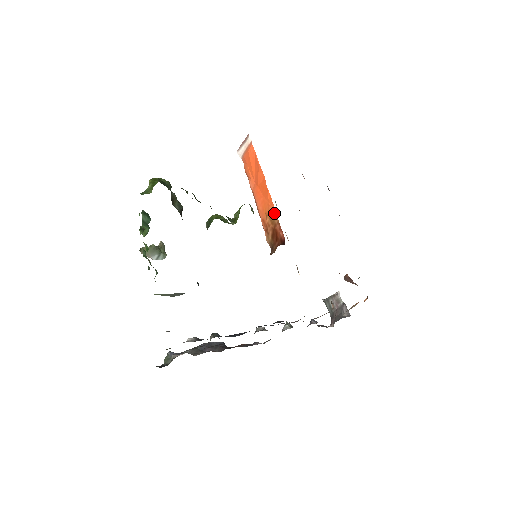
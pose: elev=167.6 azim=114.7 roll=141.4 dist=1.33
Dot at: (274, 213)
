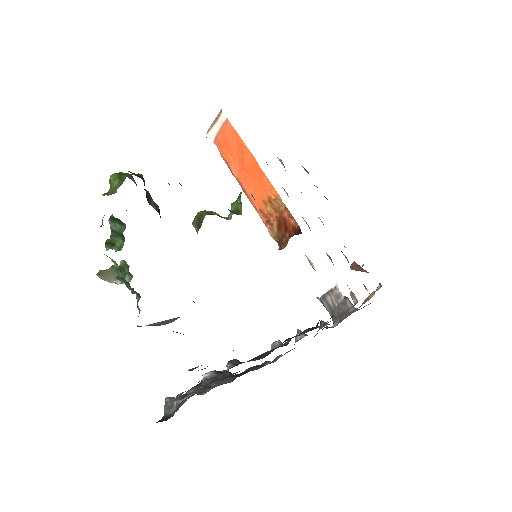
Dot at: (277, 198)
